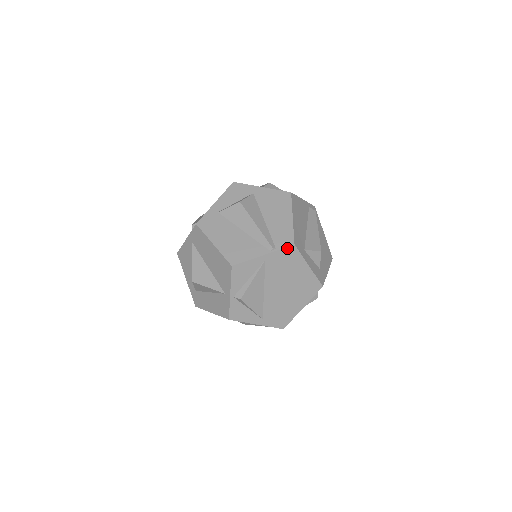
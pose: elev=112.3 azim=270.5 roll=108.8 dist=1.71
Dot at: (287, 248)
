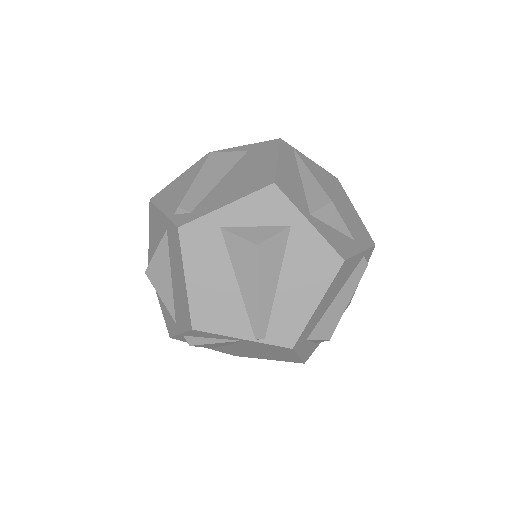
Dot at: (280, 346)
